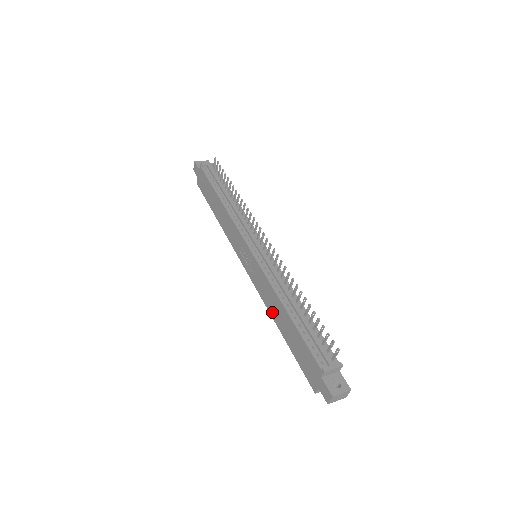
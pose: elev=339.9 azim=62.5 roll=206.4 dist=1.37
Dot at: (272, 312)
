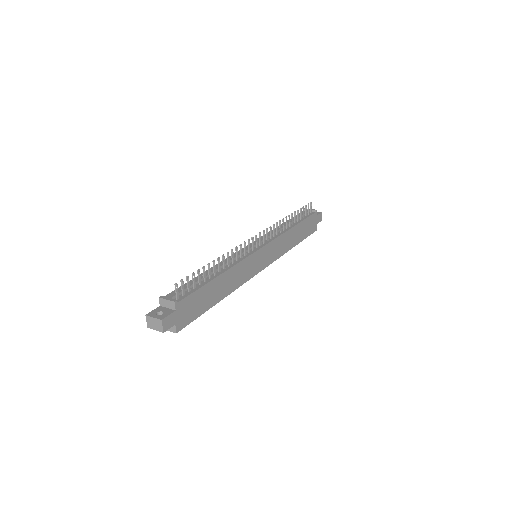
Dot at: occluded
